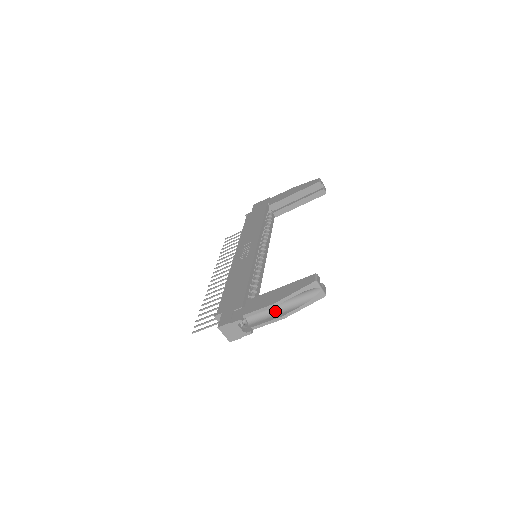
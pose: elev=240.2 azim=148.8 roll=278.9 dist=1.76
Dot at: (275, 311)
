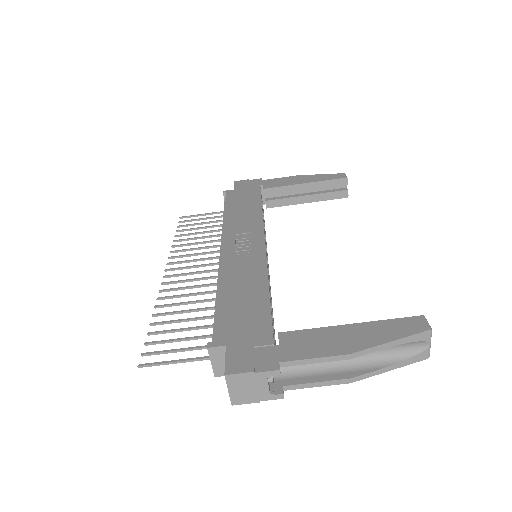
Dot at: (333, 364)
